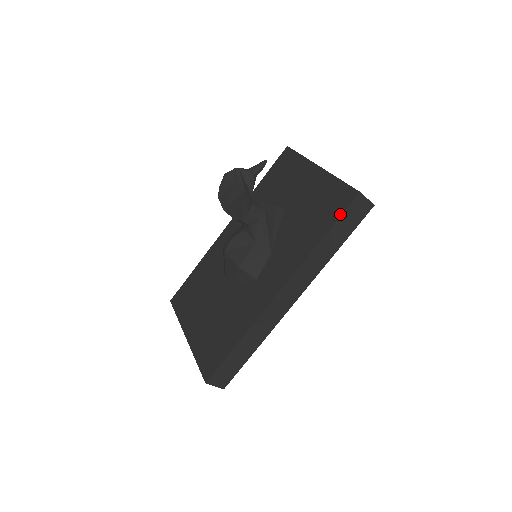
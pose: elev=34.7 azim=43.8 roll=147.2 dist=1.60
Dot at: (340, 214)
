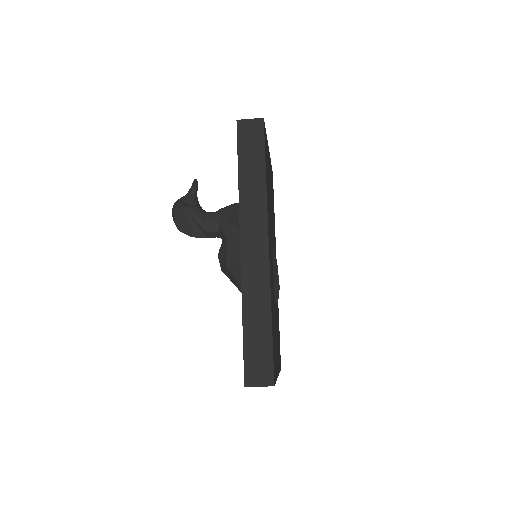
Dot at: (237, 148)
